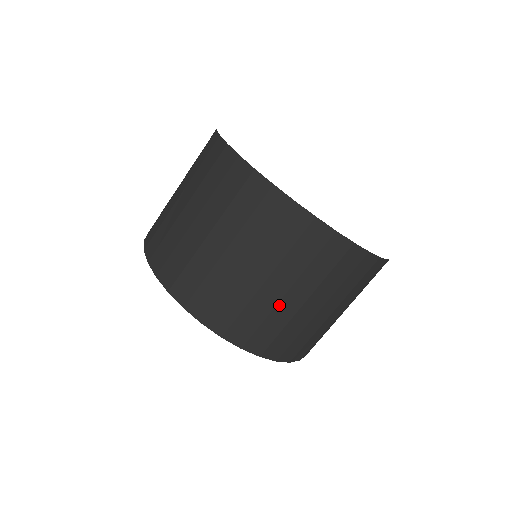
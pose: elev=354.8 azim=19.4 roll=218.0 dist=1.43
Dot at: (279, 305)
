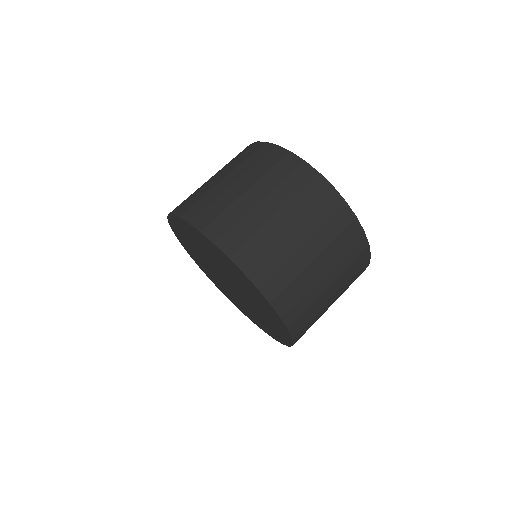
Dot at: (325, 304)
